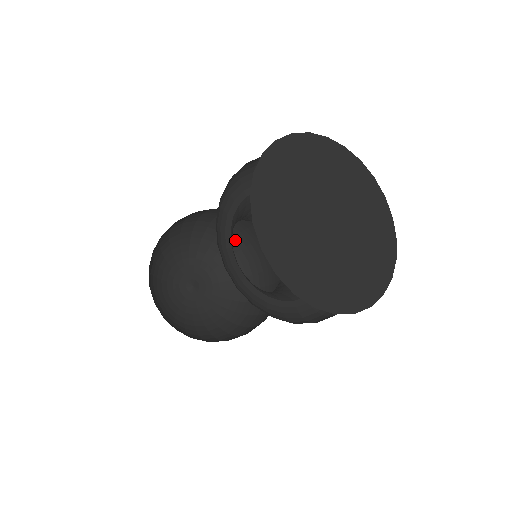
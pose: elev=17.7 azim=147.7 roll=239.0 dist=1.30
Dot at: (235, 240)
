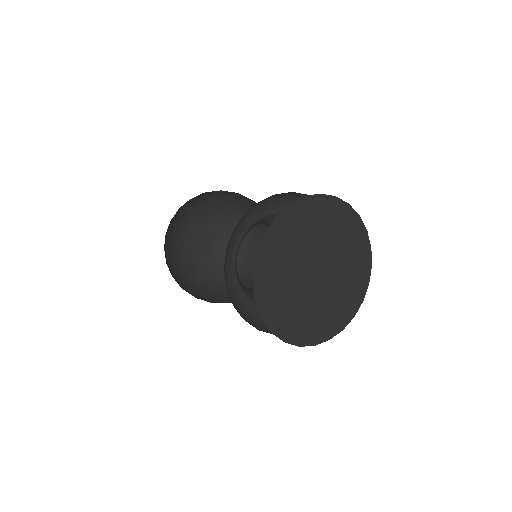
Dot at: (203, 195)
